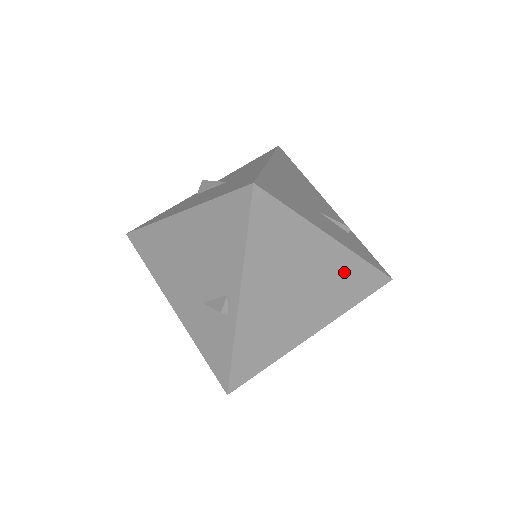
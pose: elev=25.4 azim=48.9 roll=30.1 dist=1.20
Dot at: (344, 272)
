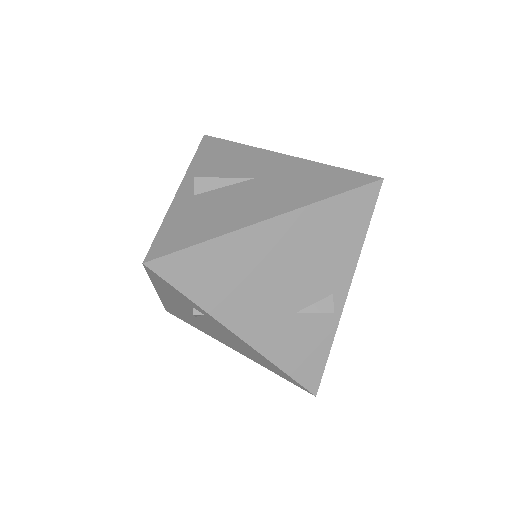
Dot at: occluded
